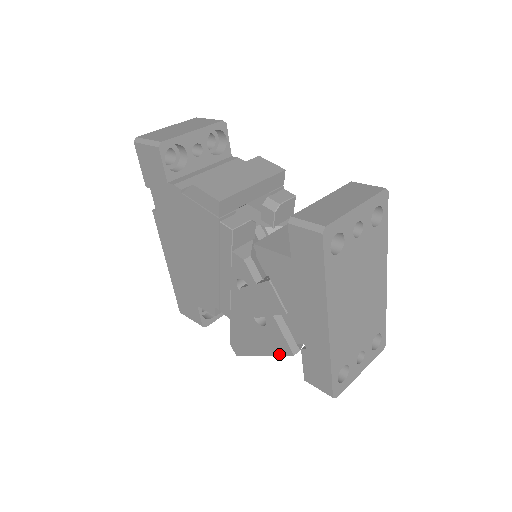
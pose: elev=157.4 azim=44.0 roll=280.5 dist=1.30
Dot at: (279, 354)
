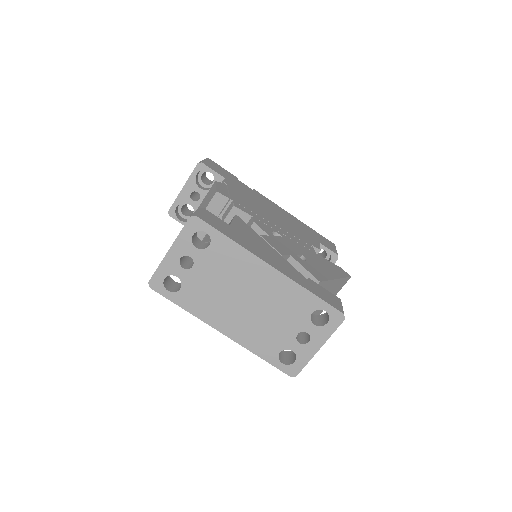
Dot at: occluded
